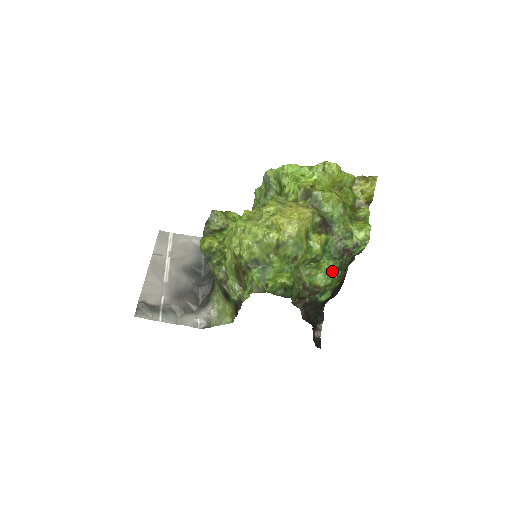
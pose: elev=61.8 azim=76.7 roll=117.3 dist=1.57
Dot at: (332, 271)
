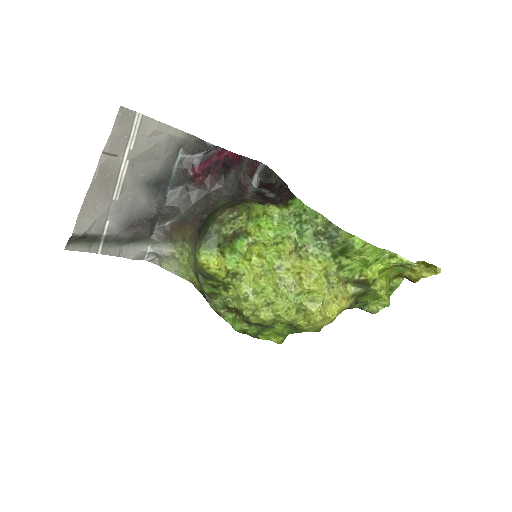
Dot at: occluded
